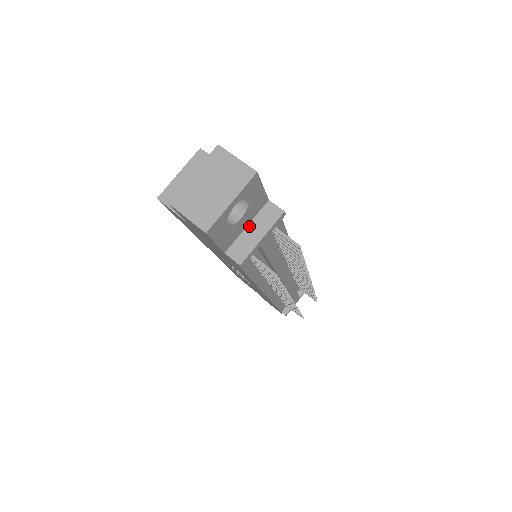
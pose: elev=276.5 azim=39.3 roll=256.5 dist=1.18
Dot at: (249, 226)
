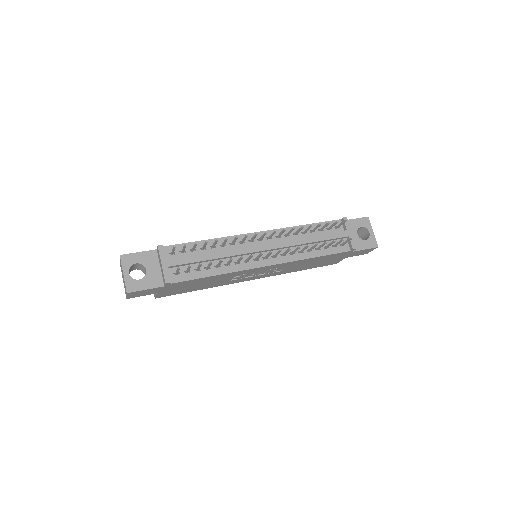
Dot at: (160, 267)
